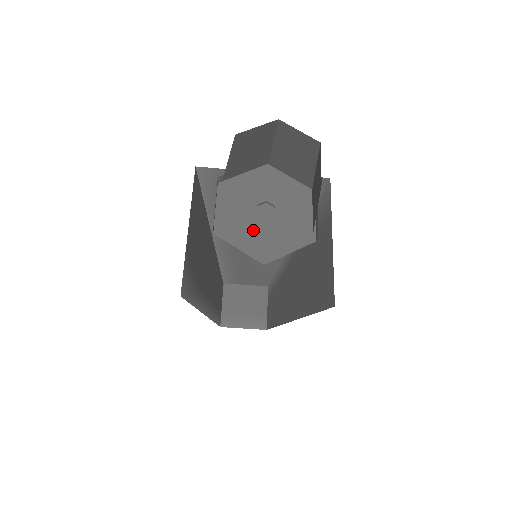
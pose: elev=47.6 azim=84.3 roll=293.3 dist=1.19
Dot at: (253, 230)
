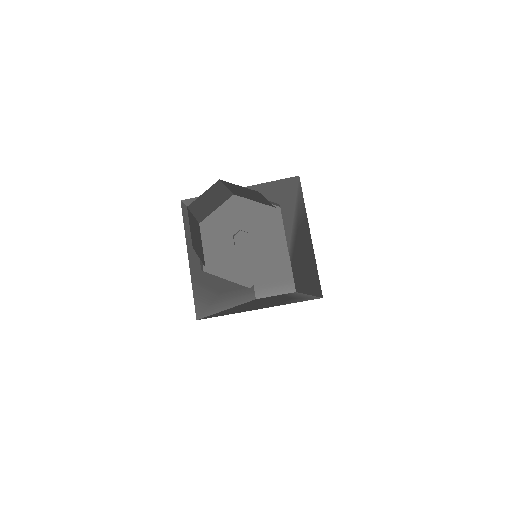
Dot at: (235, 259)
